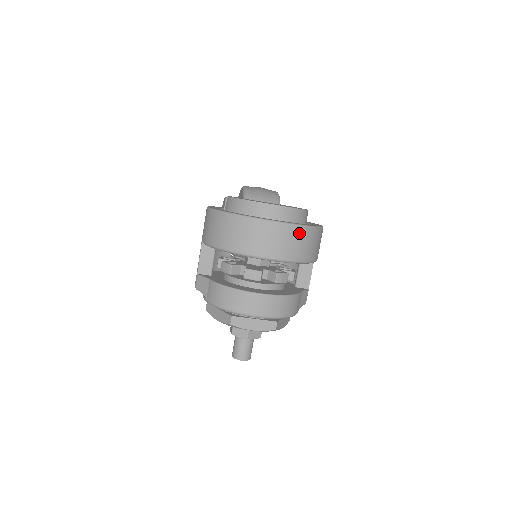
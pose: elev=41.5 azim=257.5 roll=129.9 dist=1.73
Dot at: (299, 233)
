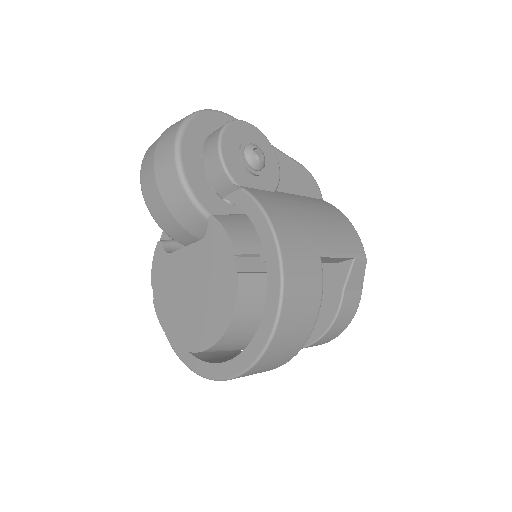
Dot at: (259, 367)
